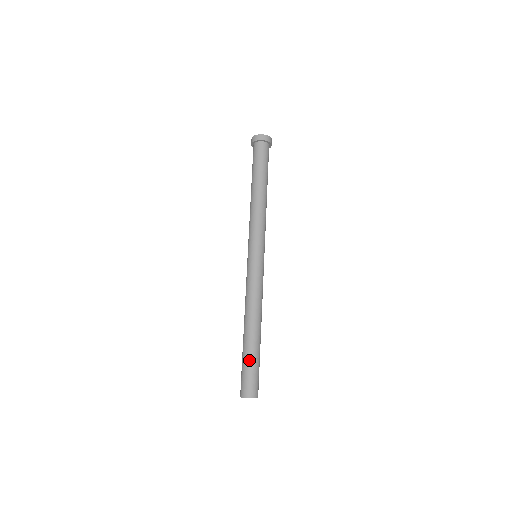
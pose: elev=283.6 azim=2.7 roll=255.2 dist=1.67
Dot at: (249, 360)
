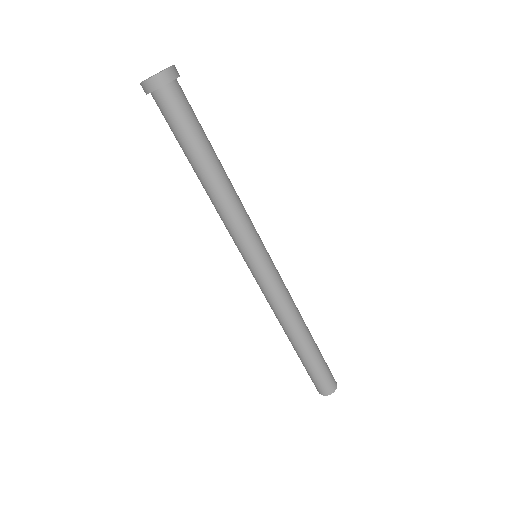
Dot at: (303, 365)
